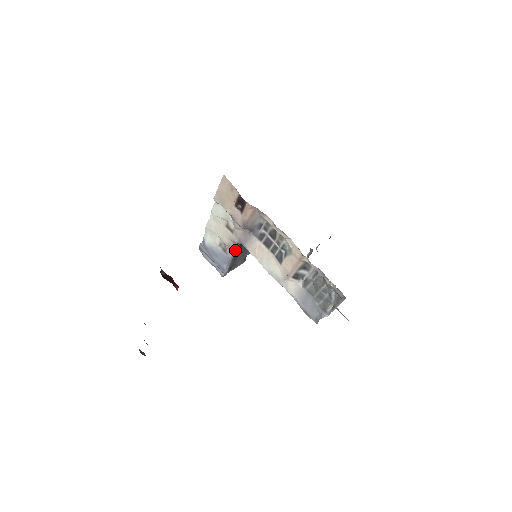
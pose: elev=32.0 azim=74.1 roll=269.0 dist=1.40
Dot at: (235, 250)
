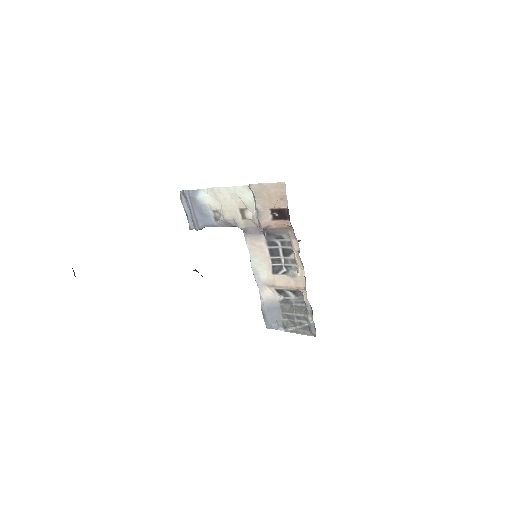
Dot at: (228, 226)
